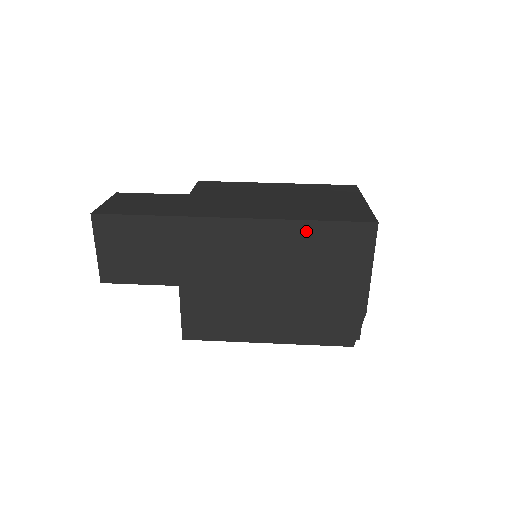
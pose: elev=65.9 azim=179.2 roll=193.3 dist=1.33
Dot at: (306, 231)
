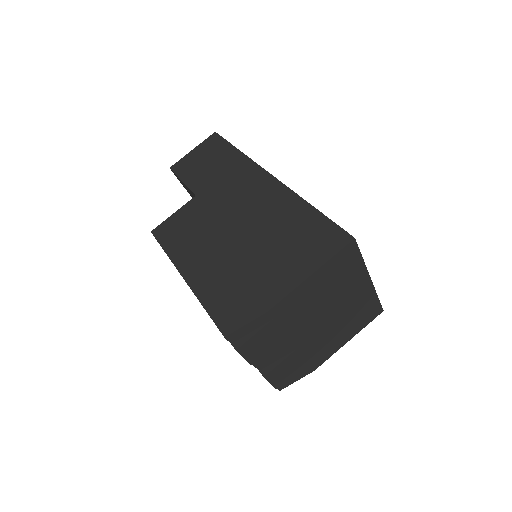
Dot at: (301, 211)
